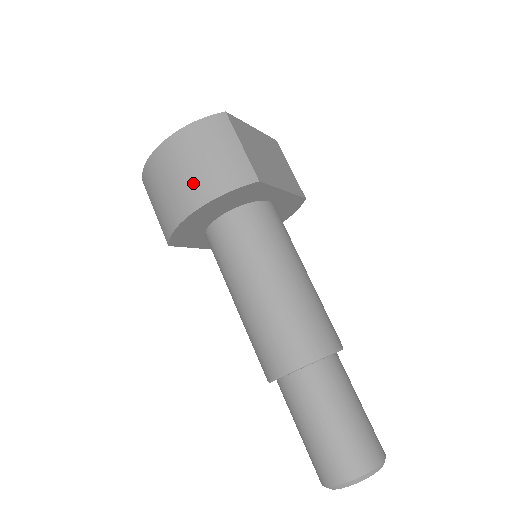
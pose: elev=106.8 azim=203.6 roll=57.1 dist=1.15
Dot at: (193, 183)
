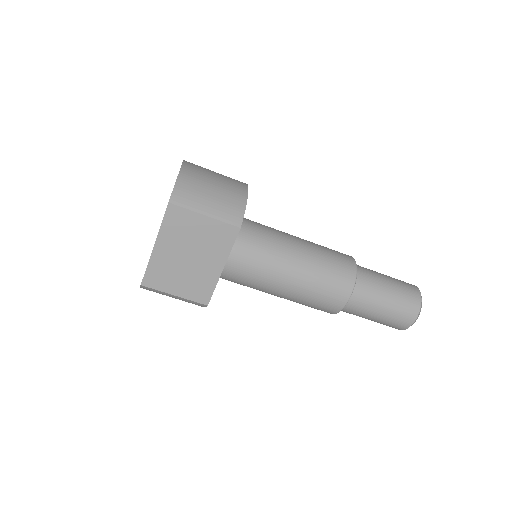
Dot at: occluded
